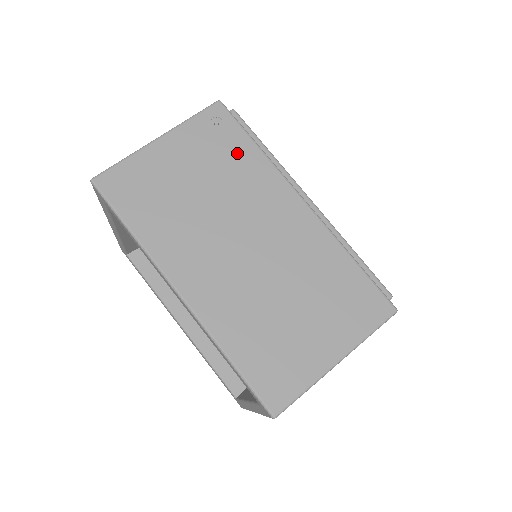
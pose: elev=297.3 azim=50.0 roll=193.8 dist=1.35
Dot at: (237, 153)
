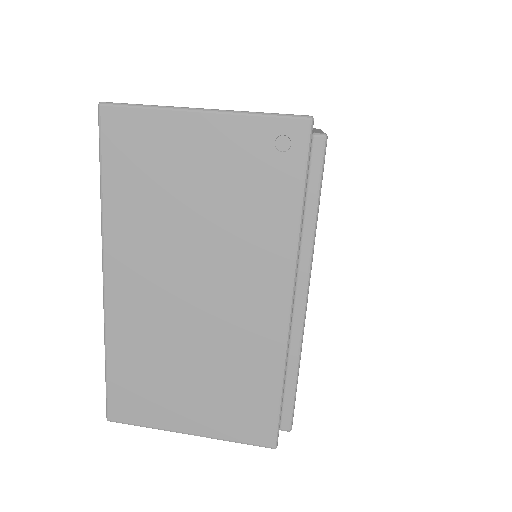
Dot at: (271, 199)
